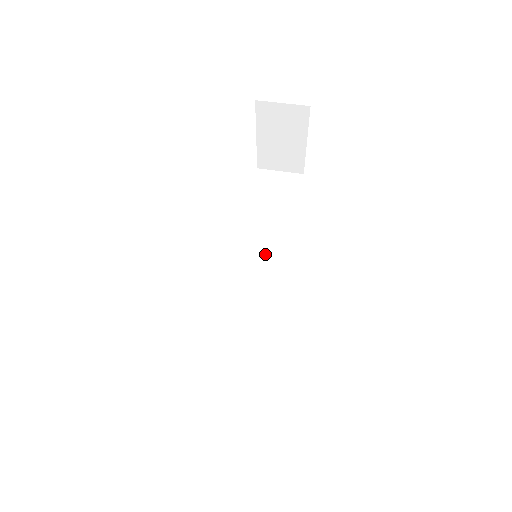
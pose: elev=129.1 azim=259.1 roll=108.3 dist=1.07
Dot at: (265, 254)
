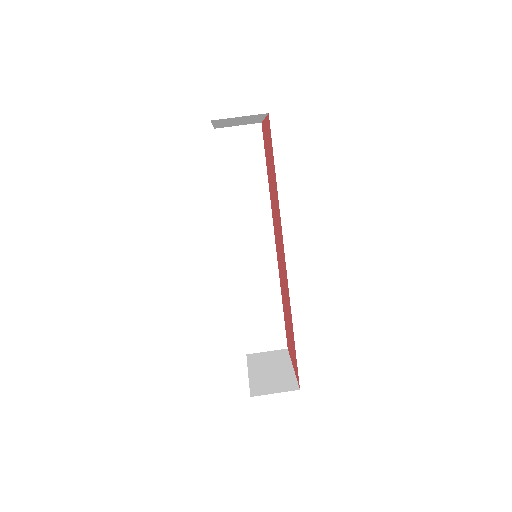
Dot at: (252, 221)
